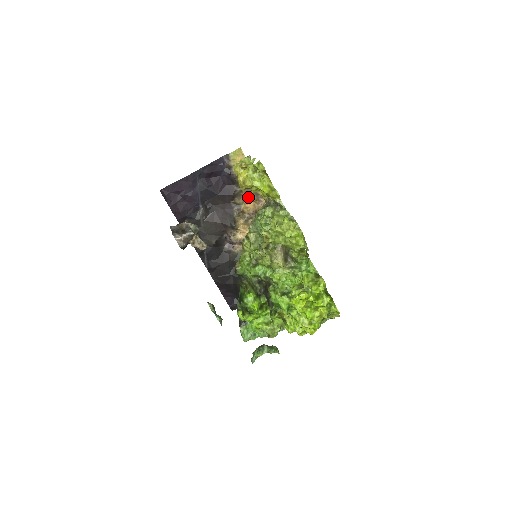
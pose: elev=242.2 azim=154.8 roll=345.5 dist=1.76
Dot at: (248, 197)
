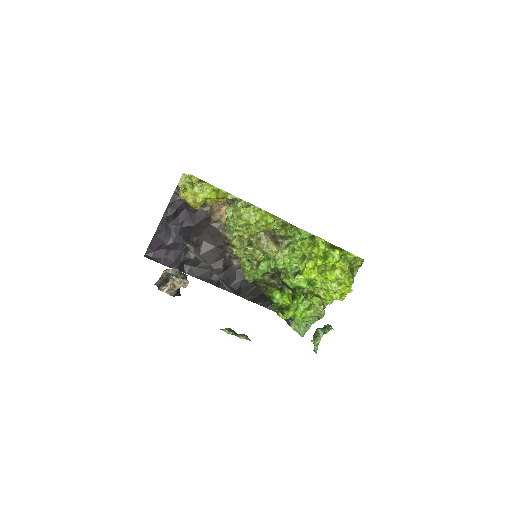
Dot at: (221, 209)
